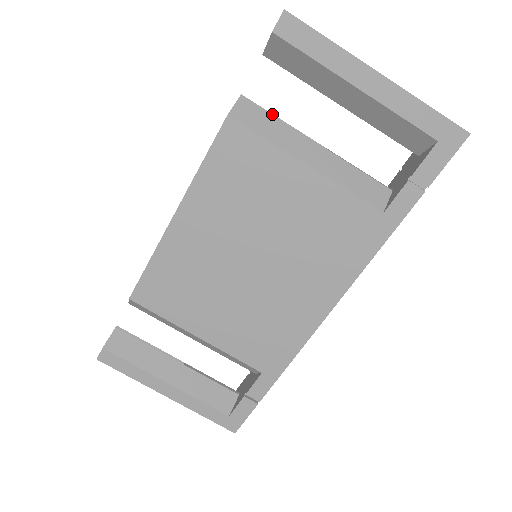
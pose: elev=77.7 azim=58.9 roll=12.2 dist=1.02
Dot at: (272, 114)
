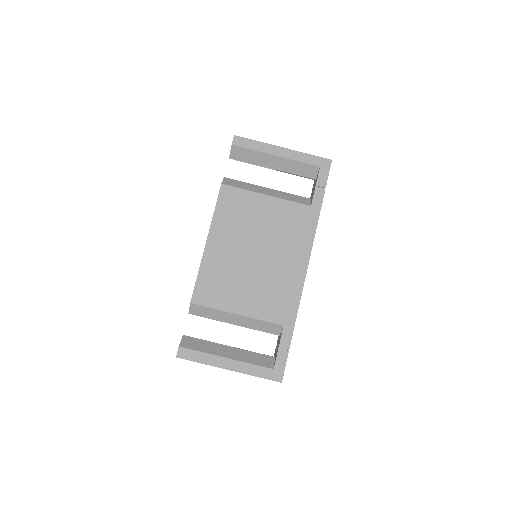
Dot at: (241, 182)
